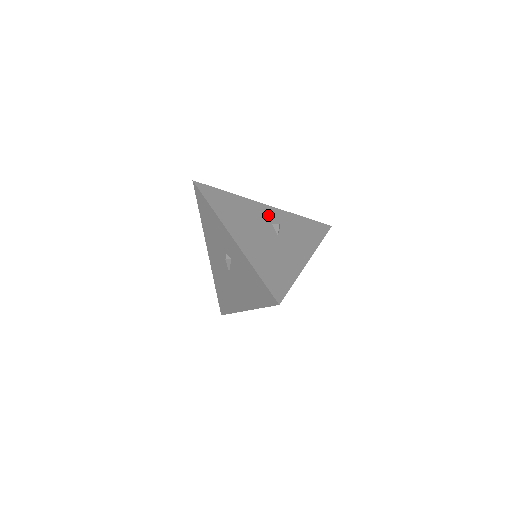
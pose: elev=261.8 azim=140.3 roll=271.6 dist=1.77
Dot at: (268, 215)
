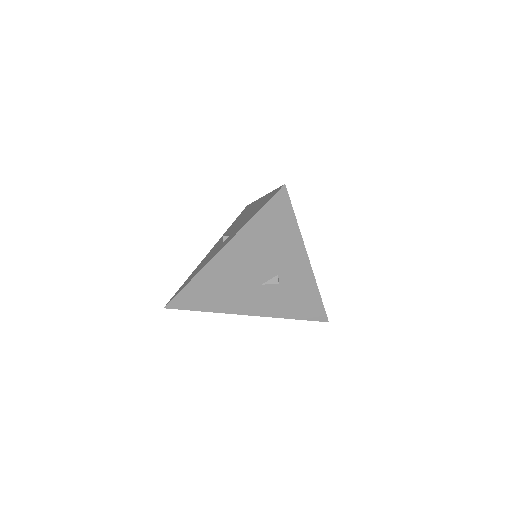
Dot at: (290, 268)
